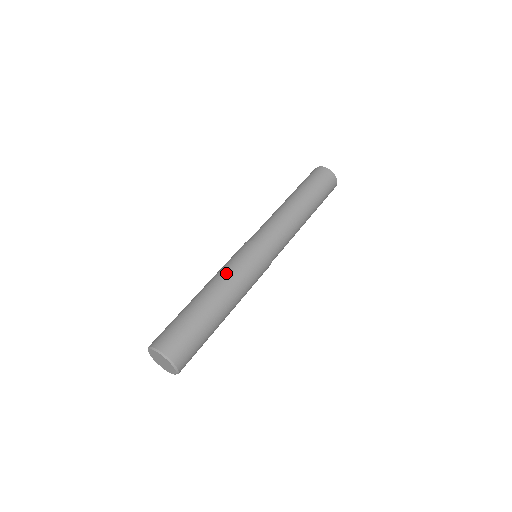
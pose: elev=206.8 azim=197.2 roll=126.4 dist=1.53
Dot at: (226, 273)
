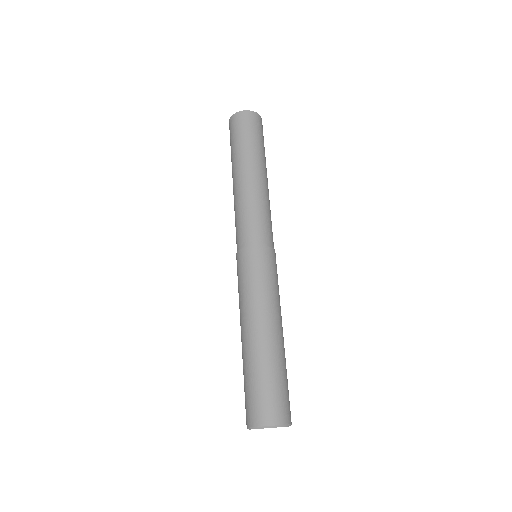
Dot at: (251, 301)
